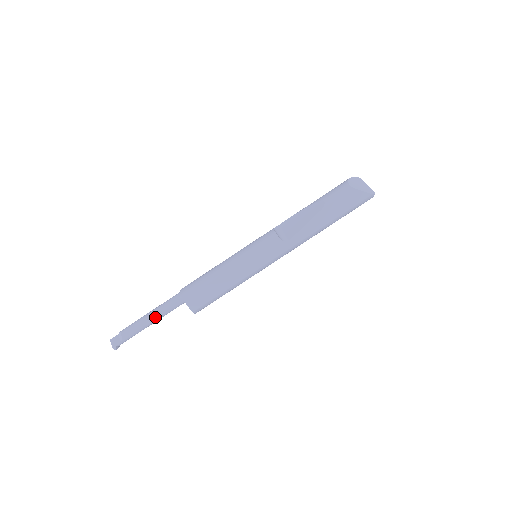
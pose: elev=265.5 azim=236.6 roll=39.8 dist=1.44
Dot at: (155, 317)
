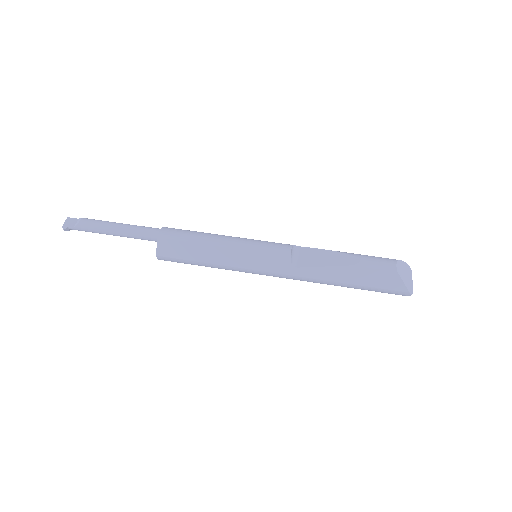
Dot at: (121, 231)
